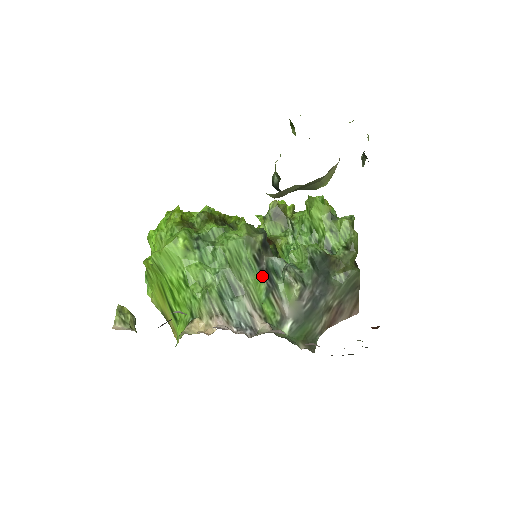
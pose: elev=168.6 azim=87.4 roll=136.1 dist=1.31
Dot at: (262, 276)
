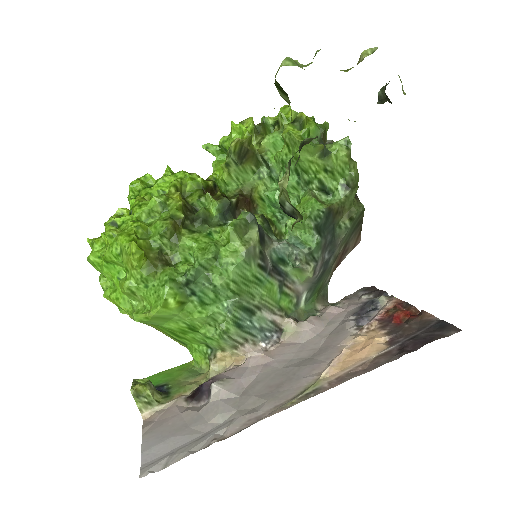
Dot at: (272, 278)
